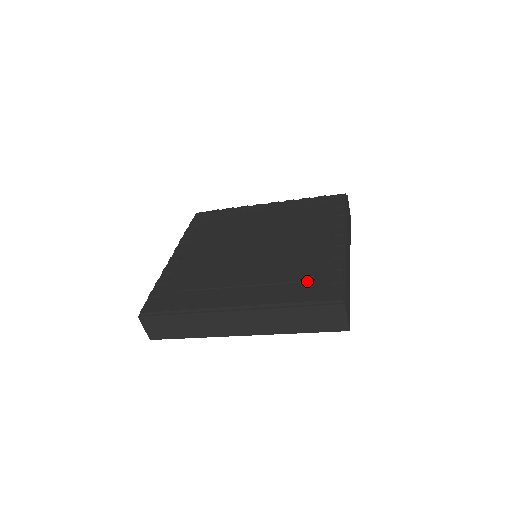
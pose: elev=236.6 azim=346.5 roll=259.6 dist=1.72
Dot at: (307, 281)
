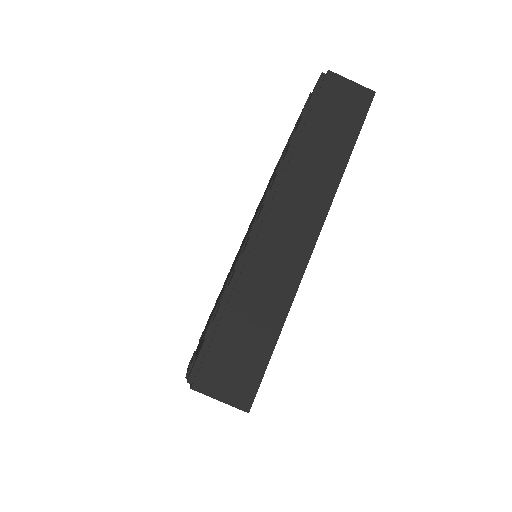
Dot at: occluded
